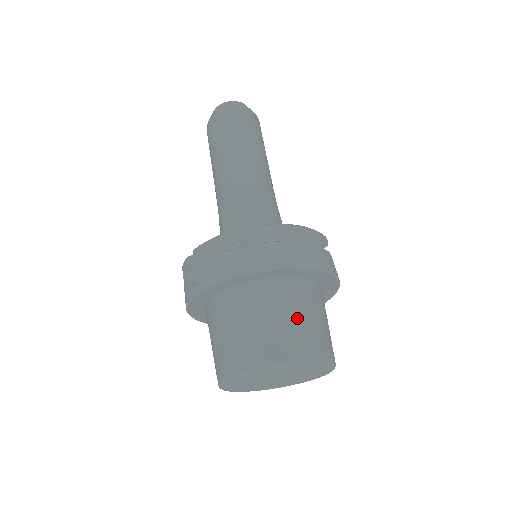
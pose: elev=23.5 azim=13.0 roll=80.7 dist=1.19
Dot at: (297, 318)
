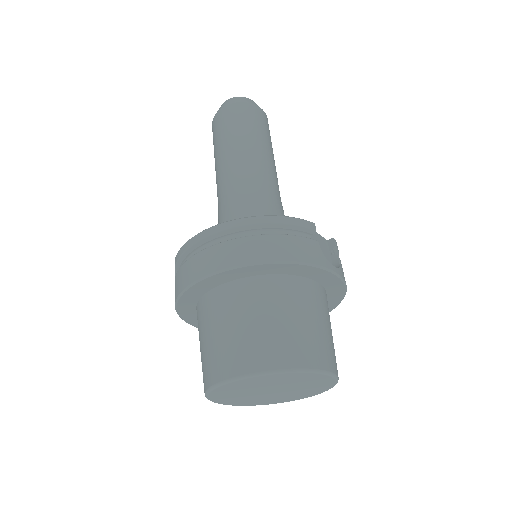
Dot at: (266, 321)
